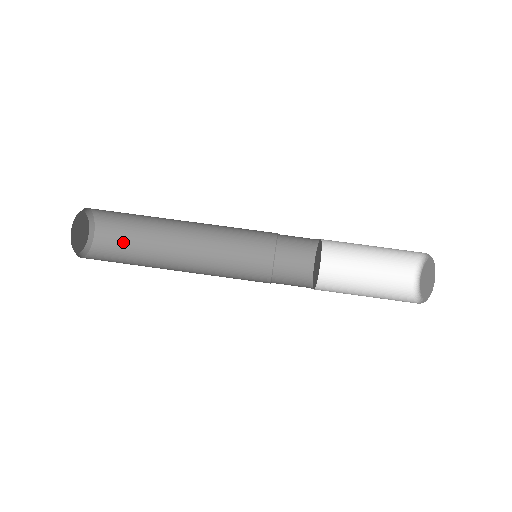
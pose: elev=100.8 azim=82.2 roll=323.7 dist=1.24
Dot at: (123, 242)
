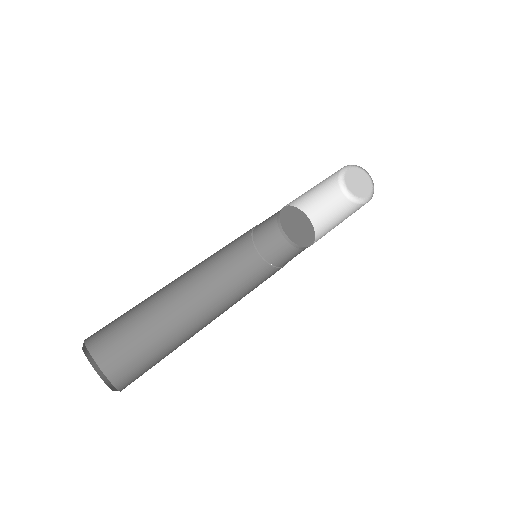
Dot at: (125, 336)
